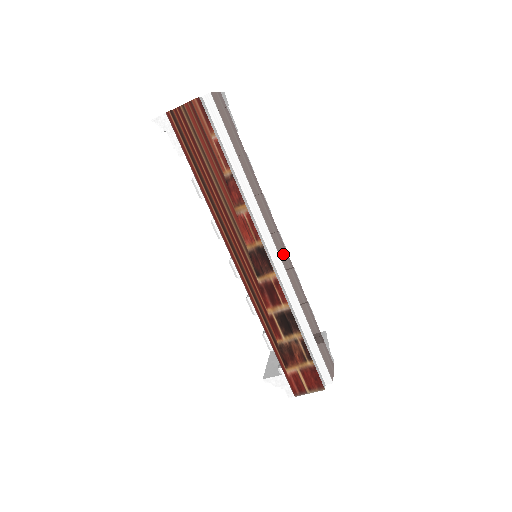
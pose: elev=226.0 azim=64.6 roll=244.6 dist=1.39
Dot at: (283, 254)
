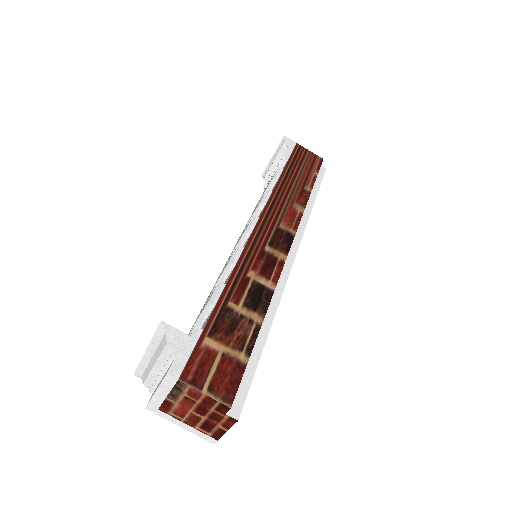
Dot at: occluded
